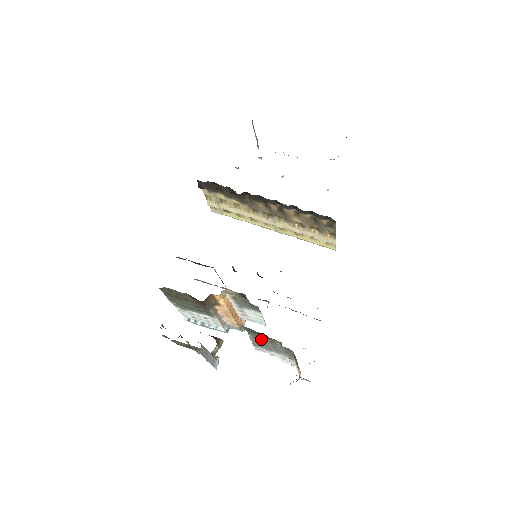
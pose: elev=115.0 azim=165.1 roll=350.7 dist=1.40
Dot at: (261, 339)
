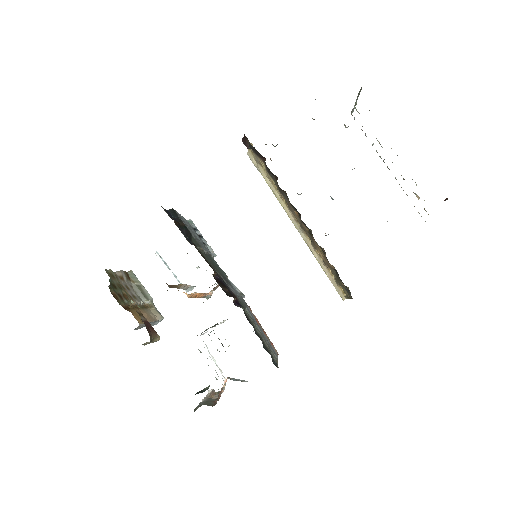
Dot at: occluded
